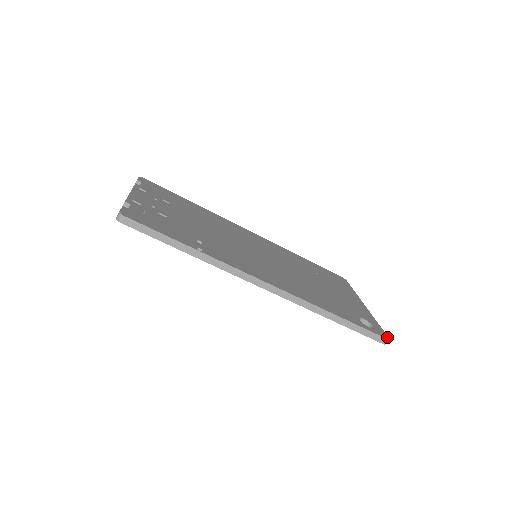
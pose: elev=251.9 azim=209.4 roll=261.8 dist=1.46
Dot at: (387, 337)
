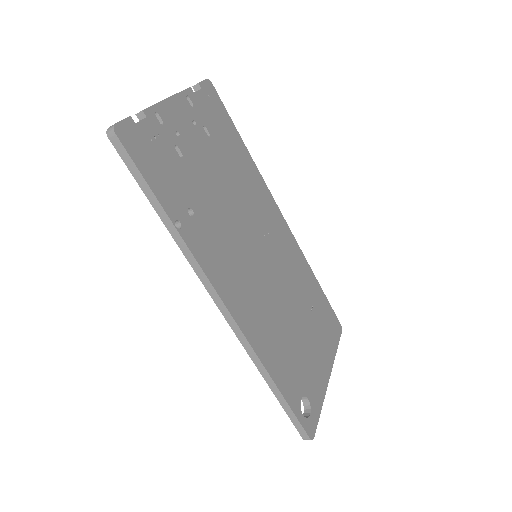
Dot at: (313, 436)
